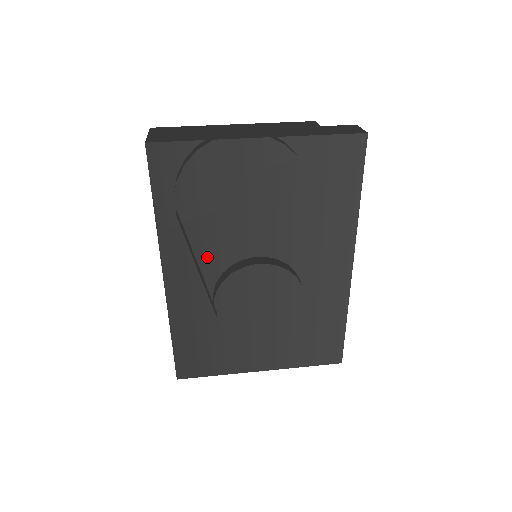
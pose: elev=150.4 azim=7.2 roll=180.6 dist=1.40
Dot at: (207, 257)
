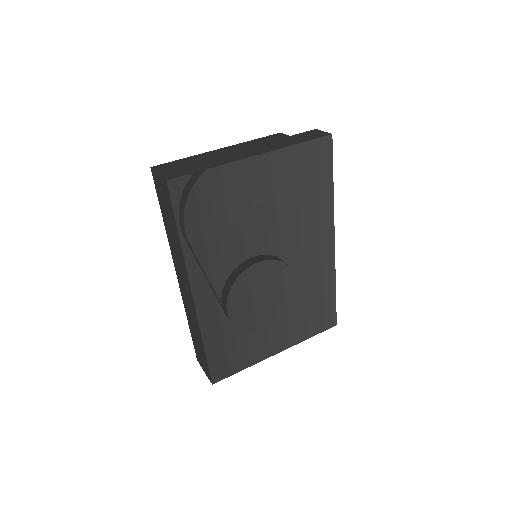
Dot at: (226, 267)
